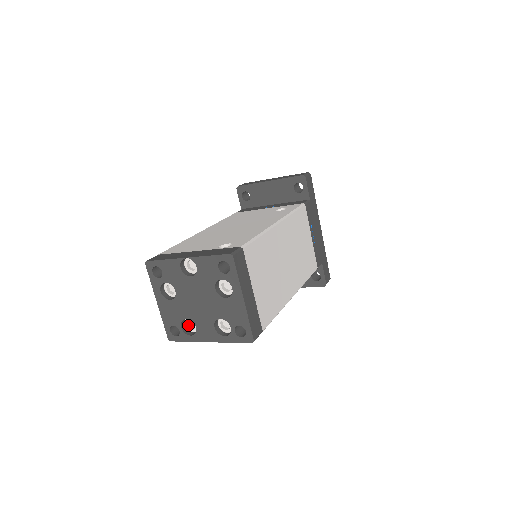
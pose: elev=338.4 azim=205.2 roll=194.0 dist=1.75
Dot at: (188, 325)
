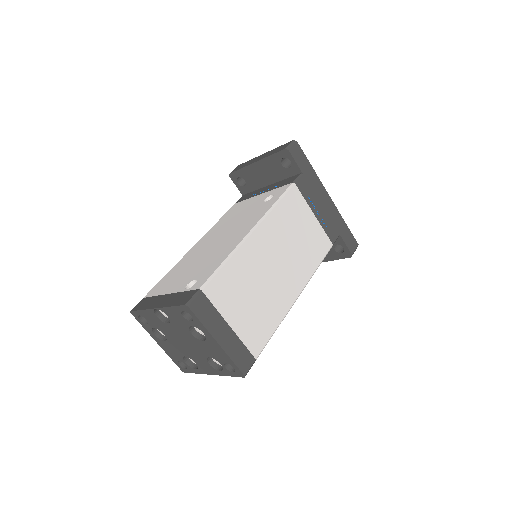
Dot at: occluded
